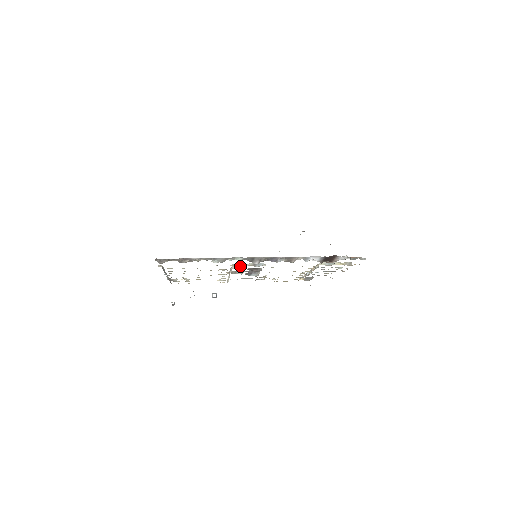
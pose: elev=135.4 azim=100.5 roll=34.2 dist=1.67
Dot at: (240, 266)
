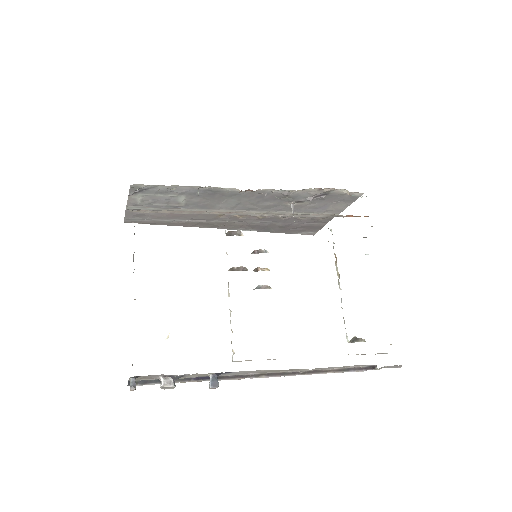
Dot at: occluded
